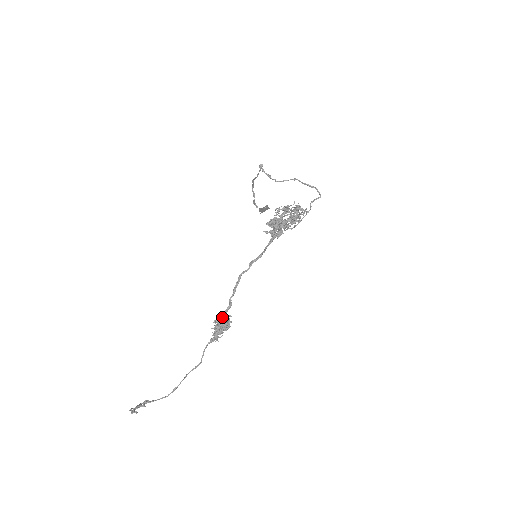
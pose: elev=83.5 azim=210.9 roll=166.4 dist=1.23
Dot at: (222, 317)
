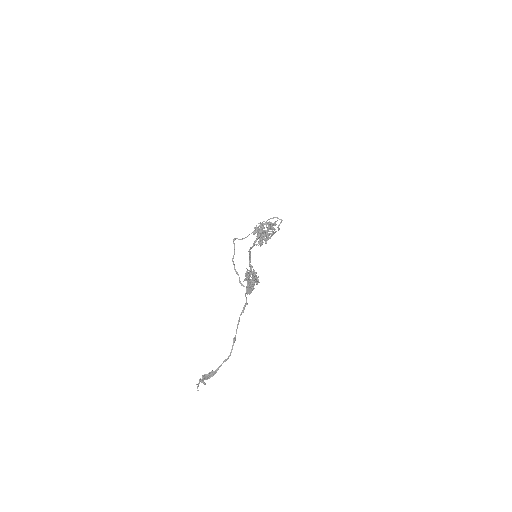
Dot at: (249, 273)
